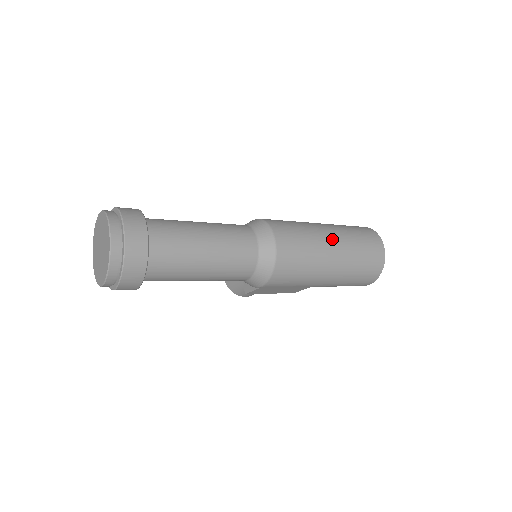
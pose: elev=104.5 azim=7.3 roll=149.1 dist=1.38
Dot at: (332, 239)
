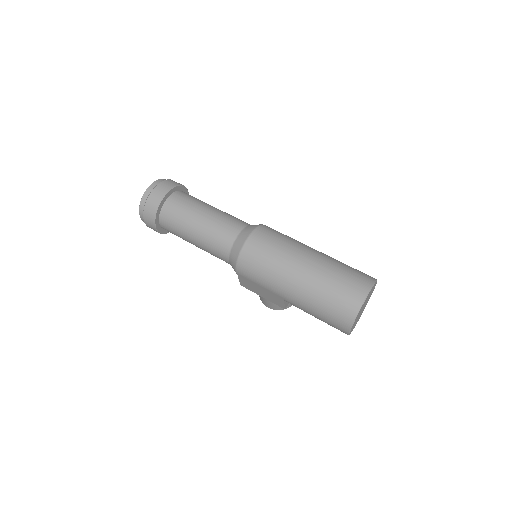
Dot at: (307, 259)
